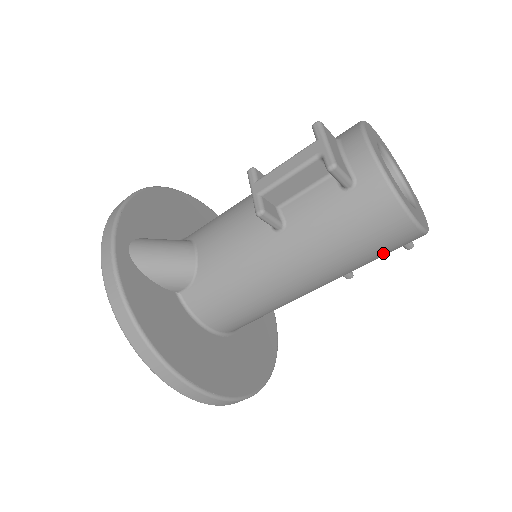
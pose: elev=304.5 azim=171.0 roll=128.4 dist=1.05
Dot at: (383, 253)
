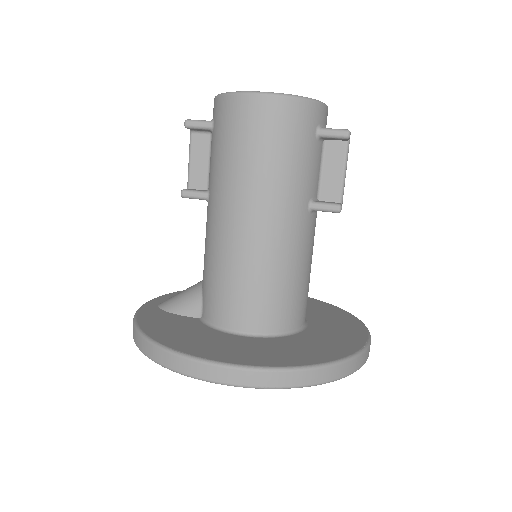
Dot at: (275, 139)
